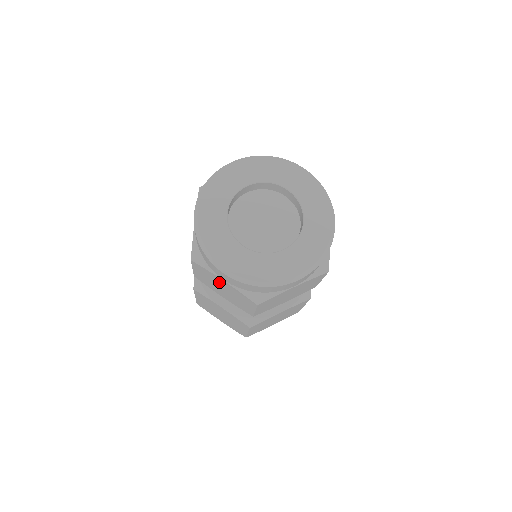
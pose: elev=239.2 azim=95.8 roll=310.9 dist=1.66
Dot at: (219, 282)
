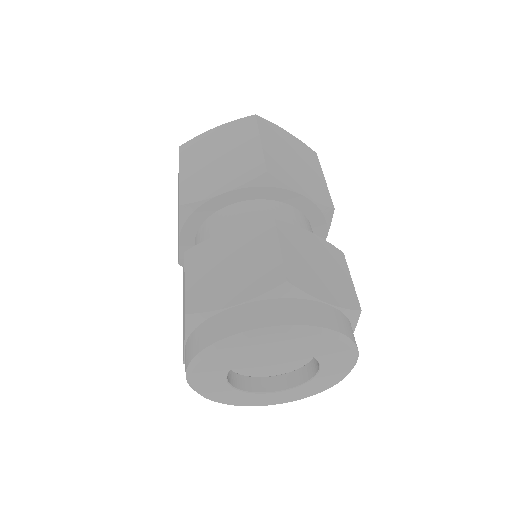
Dot at: occluded
